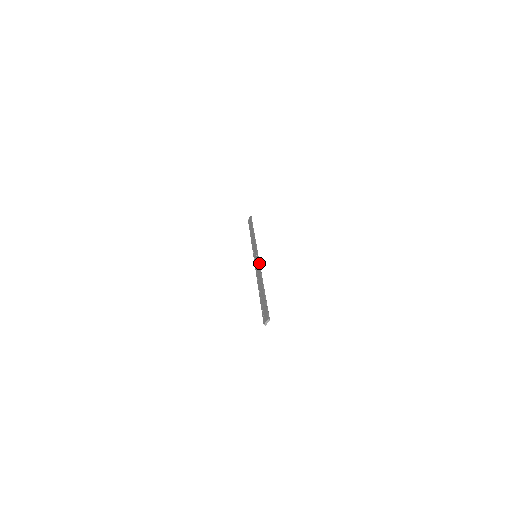
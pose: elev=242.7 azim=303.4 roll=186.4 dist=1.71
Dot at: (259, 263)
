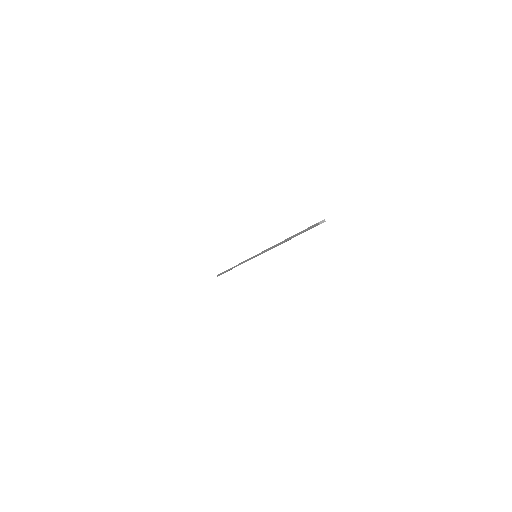
Dot at: occluded
